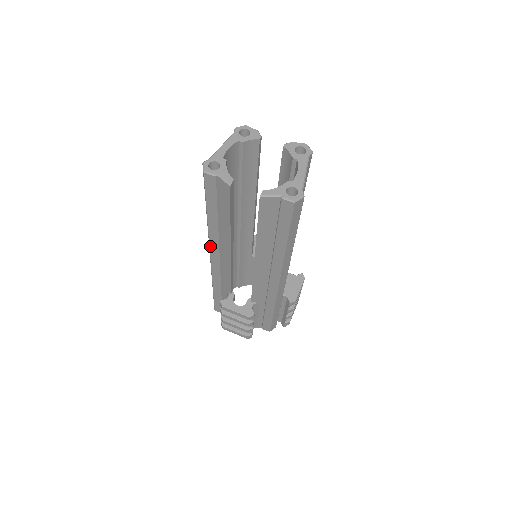
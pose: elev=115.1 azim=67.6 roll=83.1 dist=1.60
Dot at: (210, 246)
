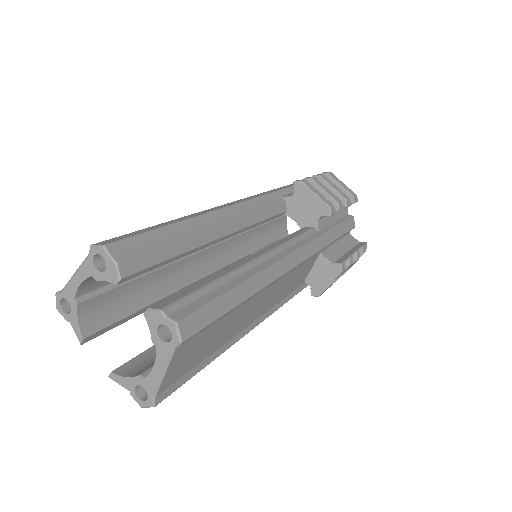
Dot at: occluded
